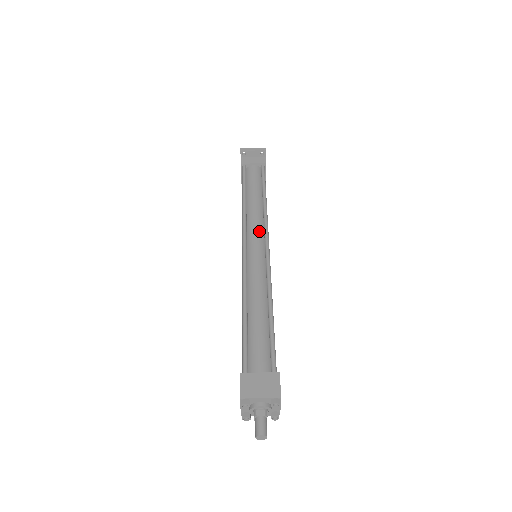
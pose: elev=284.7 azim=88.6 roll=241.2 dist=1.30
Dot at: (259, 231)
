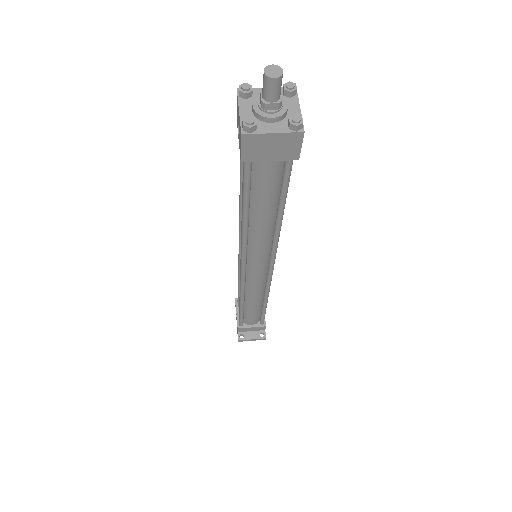
Dot at: occluded
